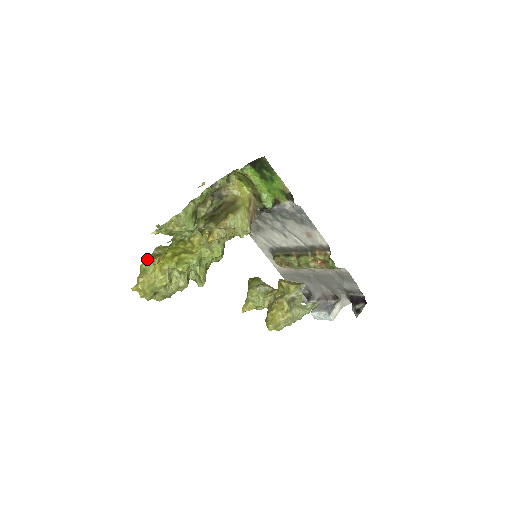
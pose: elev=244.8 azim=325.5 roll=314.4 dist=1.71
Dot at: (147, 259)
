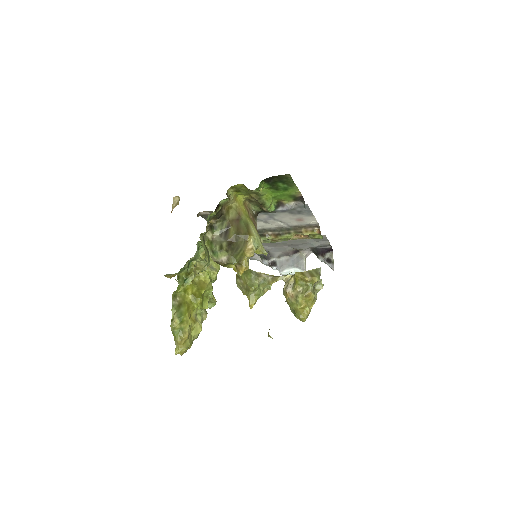
Dot at: (179, 317)
